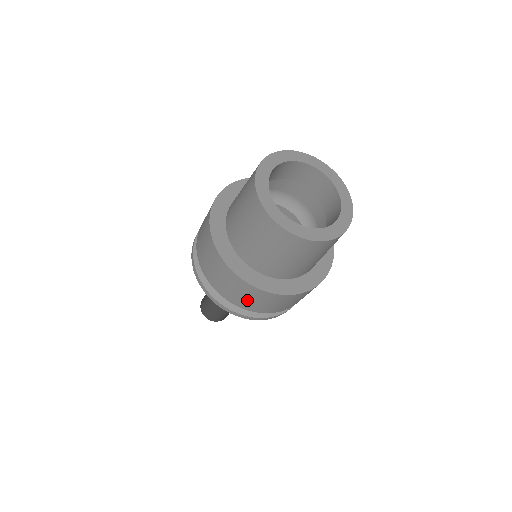
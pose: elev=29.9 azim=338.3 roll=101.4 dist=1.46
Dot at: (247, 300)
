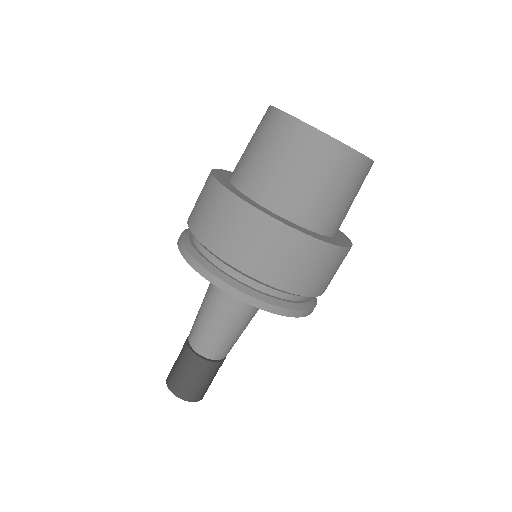
Dot at: (322, 277)
